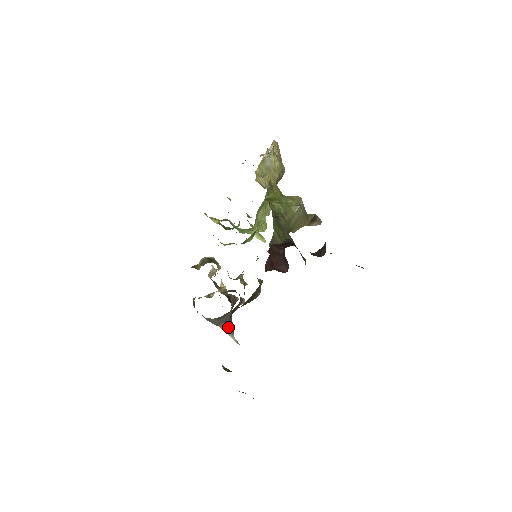
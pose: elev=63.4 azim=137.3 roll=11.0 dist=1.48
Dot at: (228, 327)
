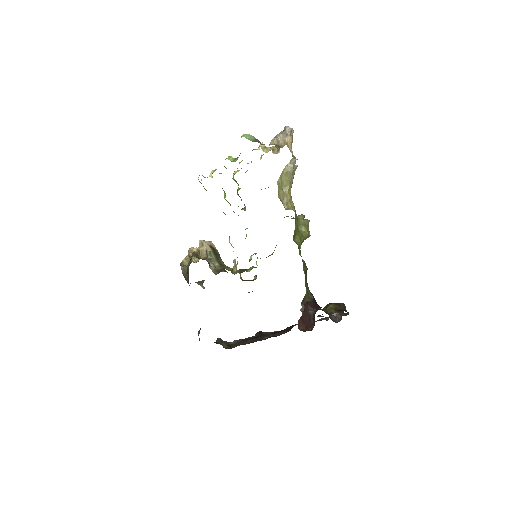
Dot at: (202, 282)
